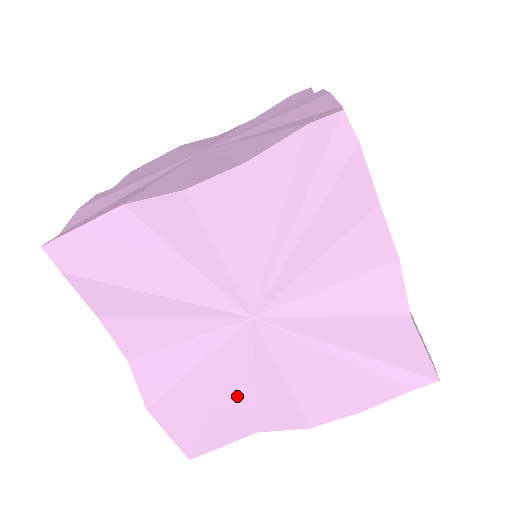
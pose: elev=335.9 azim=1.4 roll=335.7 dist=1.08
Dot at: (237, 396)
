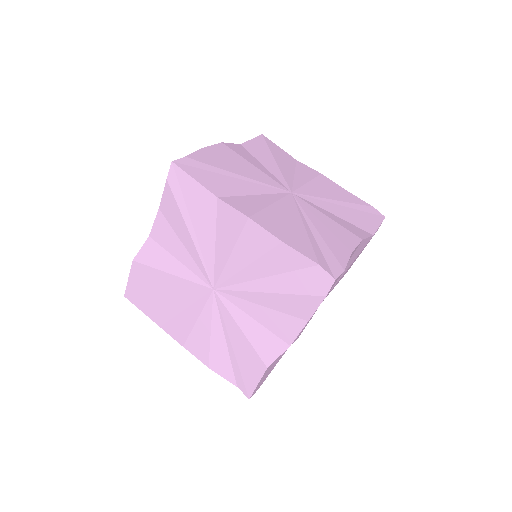
Dot at: occluded
